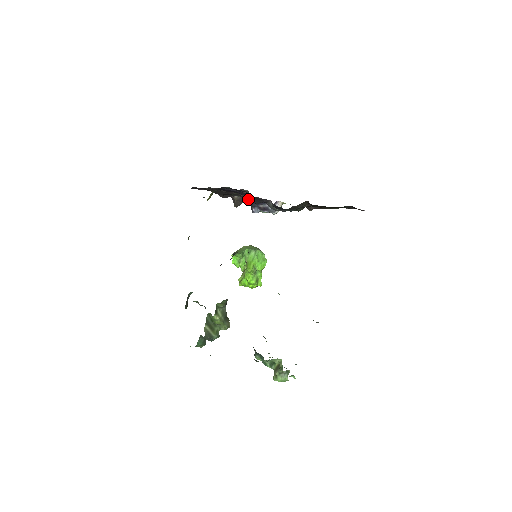
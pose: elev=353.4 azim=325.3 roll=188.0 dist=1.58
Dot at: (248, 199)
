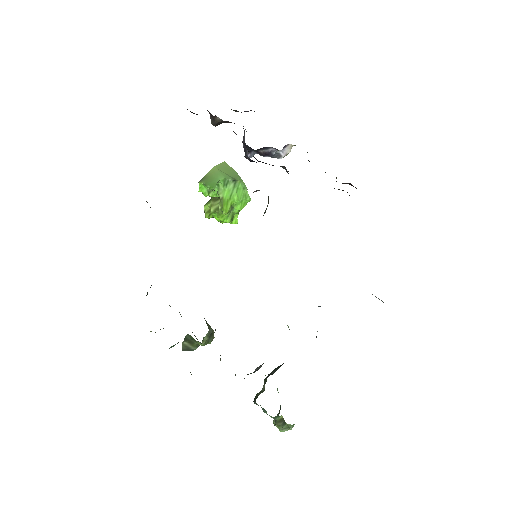
Dot at: (244, 144)
